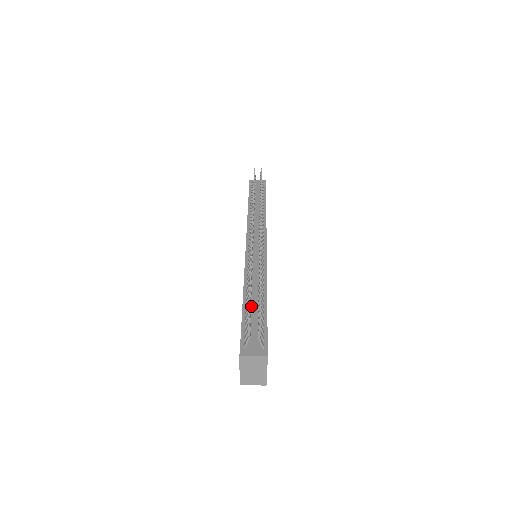
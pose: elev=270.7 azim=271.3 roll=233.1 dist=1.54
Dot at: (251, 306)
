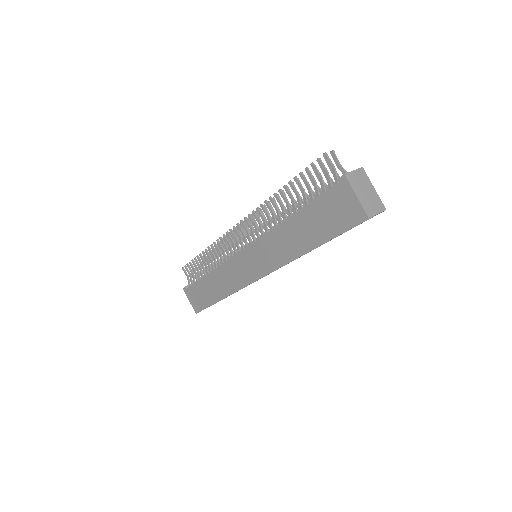
Dot at: occluded
